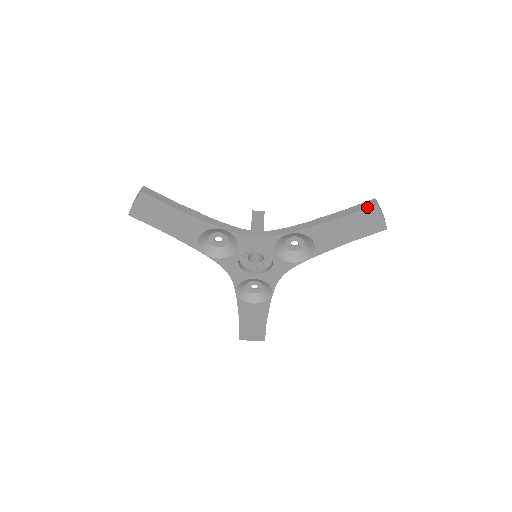
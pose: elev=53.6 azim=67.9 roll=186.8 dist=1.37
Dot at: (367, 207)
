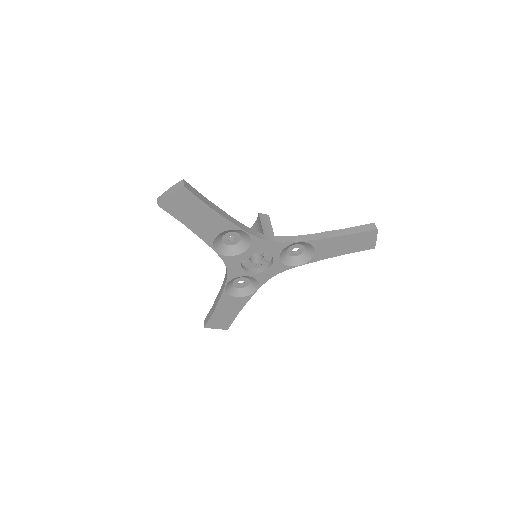
Dot at: (369, 230)
